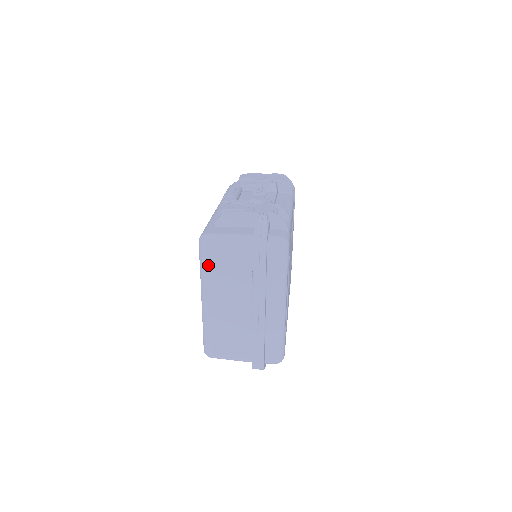
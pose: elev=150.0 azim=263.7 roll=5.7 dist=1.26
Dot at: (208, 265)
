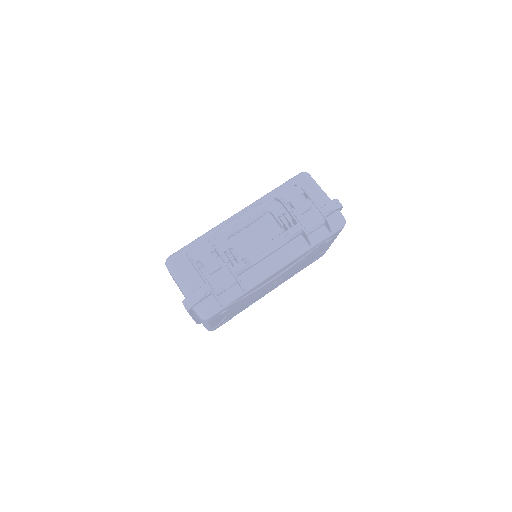
Dot at: occluded
